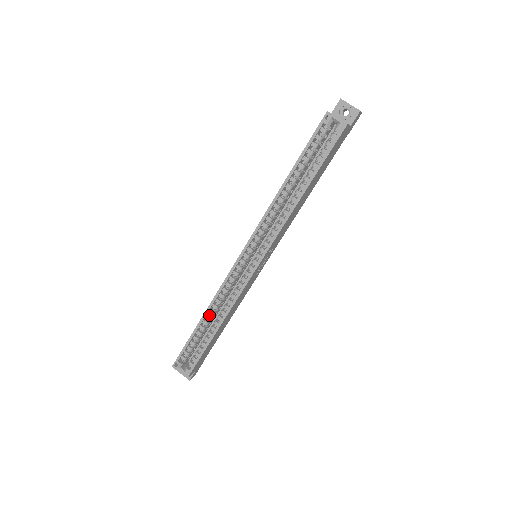
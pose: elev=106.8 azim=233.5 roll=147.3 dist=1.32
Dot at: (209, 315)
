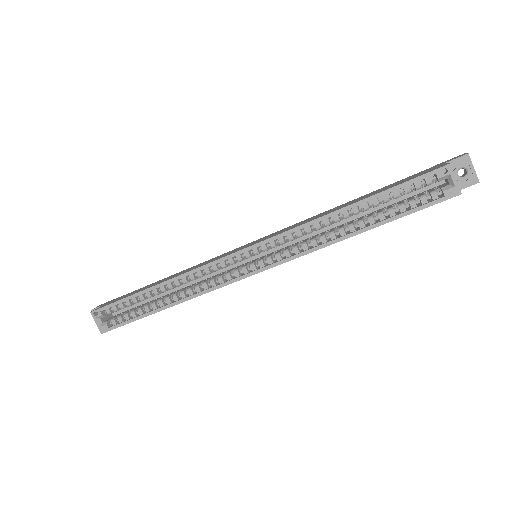
Dot at: (165, 286)
